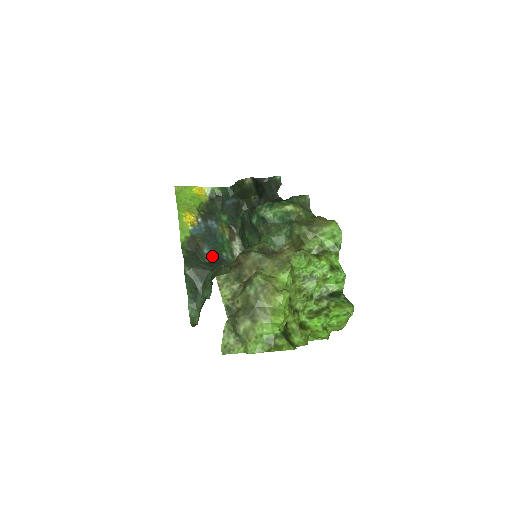
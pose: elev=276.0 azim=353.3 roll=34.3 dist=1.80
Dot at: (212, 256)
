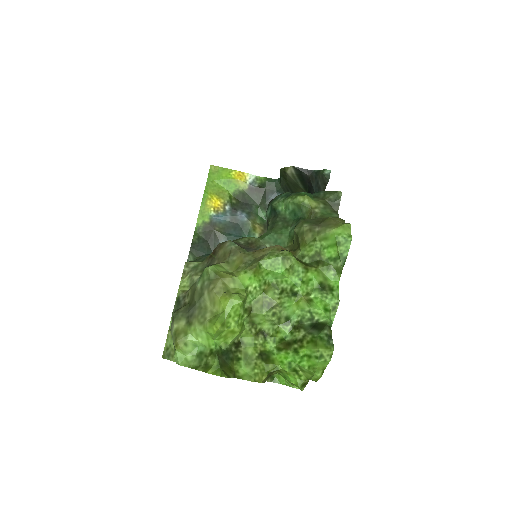
Dot at: occluded
